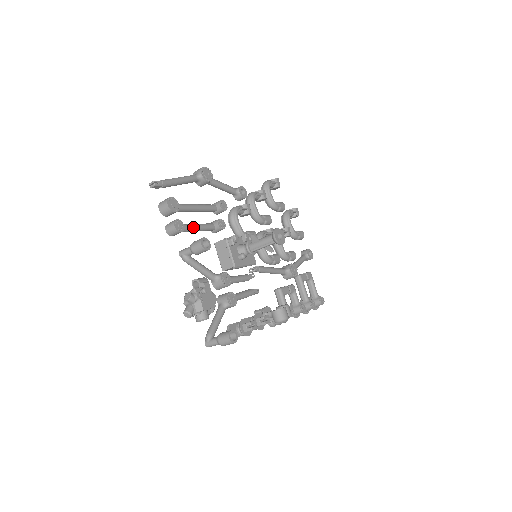
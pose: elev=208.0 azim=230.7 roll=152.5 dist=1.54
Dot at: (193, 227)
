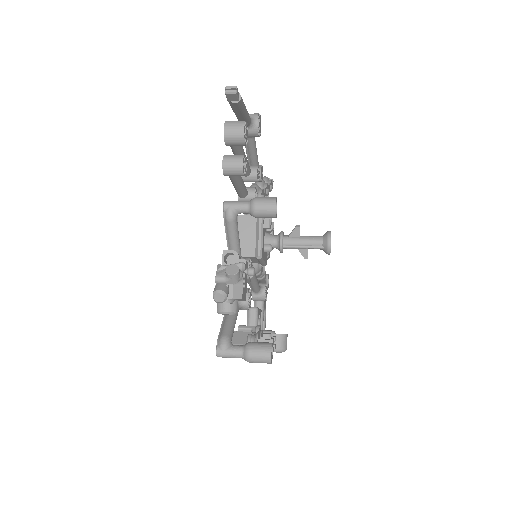
Dot at: (241, 179)
